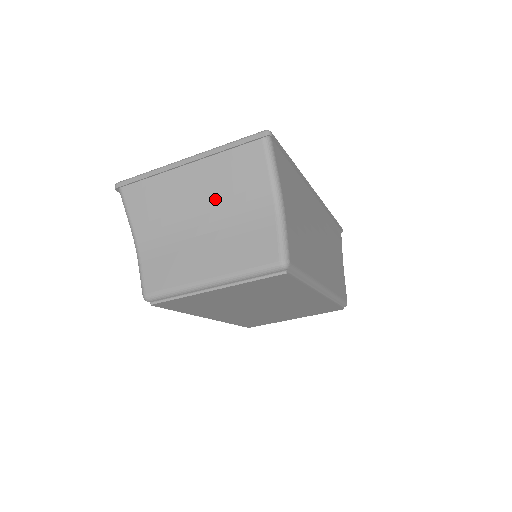
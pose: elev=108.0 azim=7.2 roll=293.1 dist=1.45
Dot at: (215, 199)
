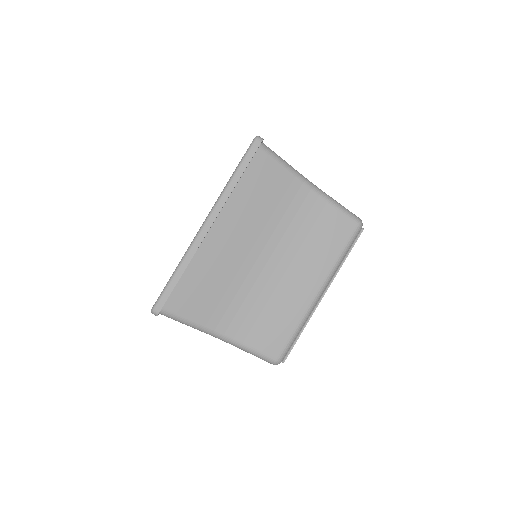
Dot at: (260, 231)
